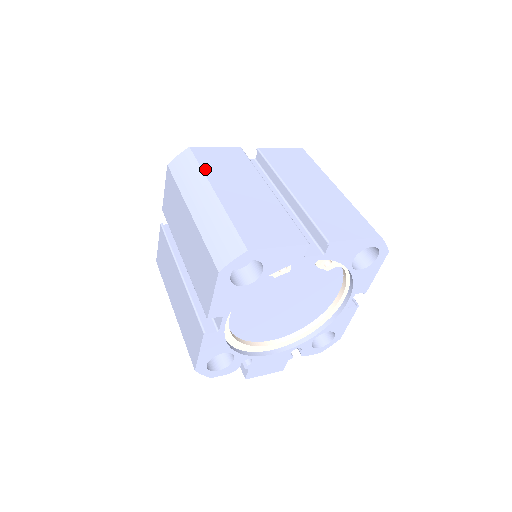
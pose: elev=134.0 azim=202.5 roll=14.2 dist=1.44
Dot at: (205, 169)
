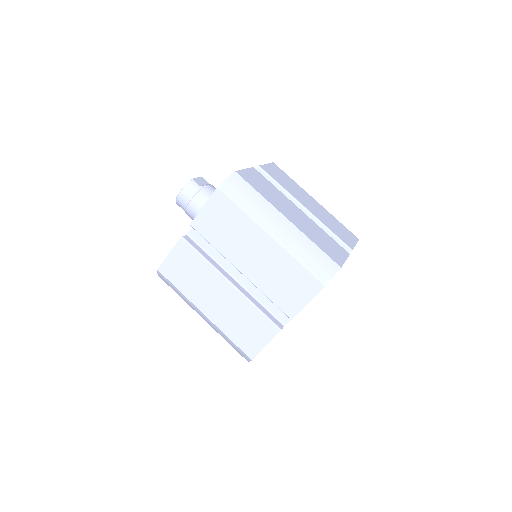
Dot at: (264, 196)
